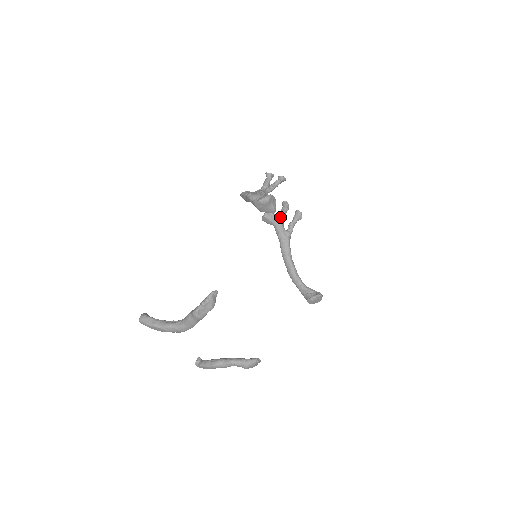
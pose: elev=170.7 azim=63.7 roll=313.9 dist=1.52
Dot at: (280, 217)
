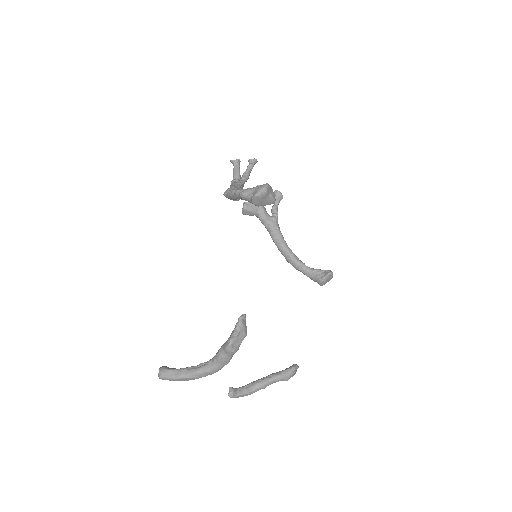
Dot at: occluded
